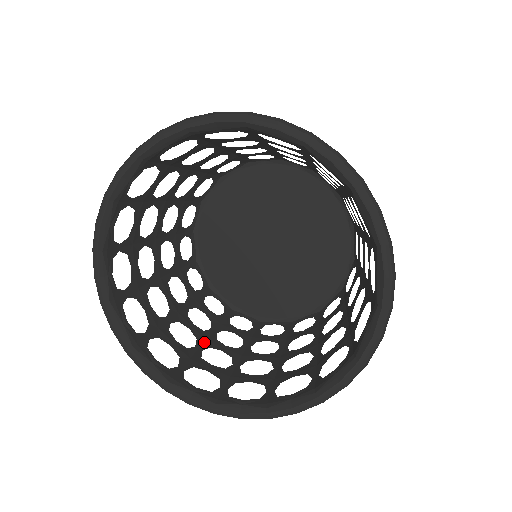
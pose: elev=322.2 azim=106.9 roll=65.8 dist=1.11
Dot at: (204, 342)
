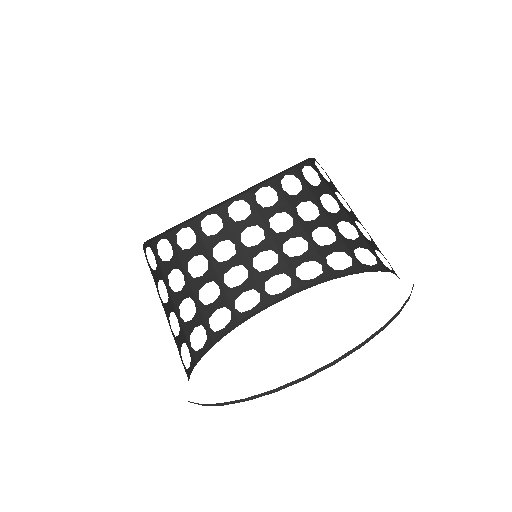
Dot at: (217, 275)
